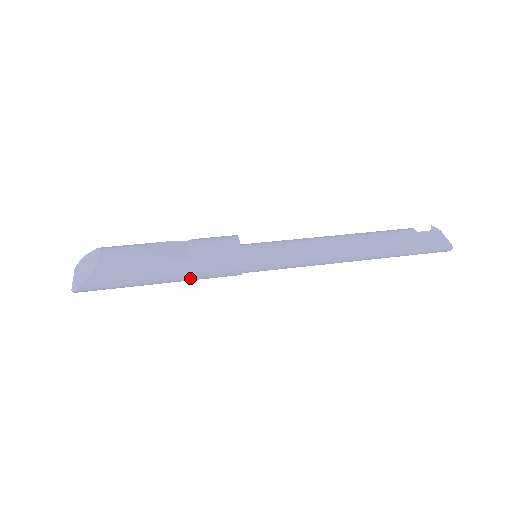
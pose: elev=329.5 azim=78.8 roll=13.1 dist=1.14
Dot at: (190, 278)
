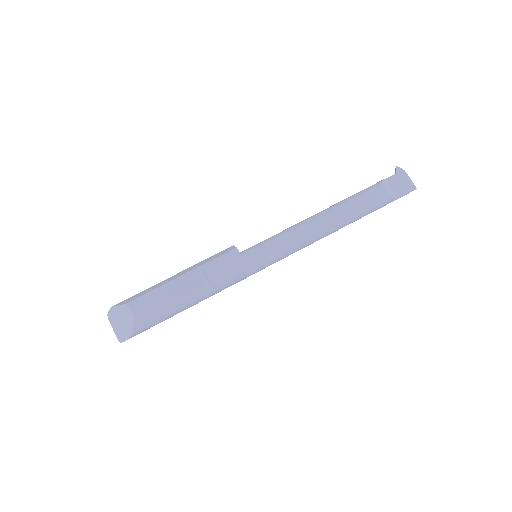
Dot at: occluded
